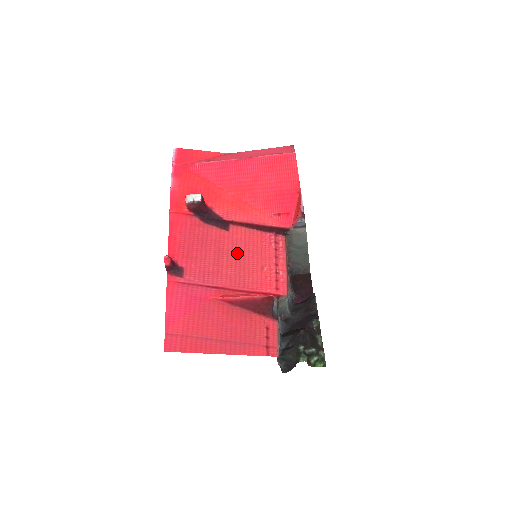
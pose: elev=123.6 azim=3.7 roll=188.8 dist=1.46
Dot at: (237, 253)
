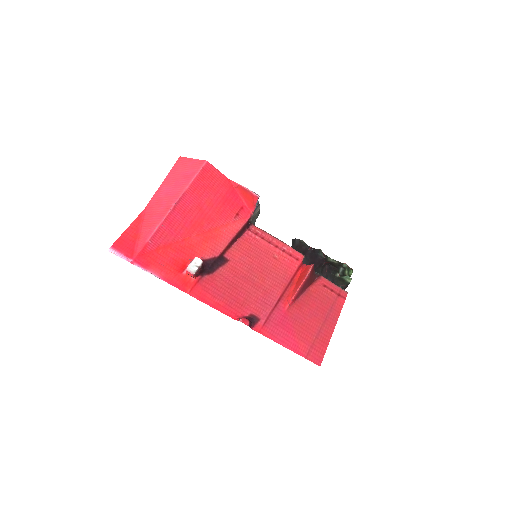
Dot at: (254, 267)
